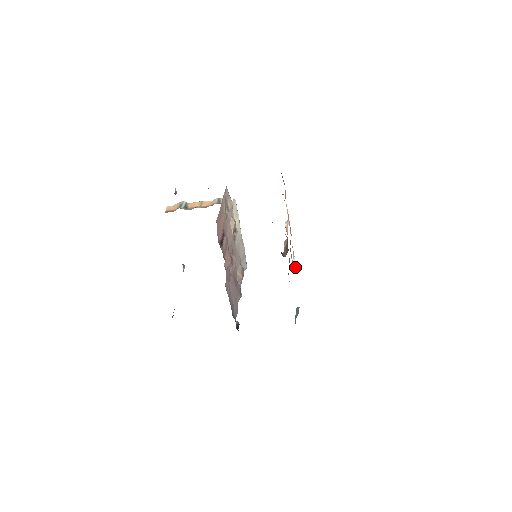
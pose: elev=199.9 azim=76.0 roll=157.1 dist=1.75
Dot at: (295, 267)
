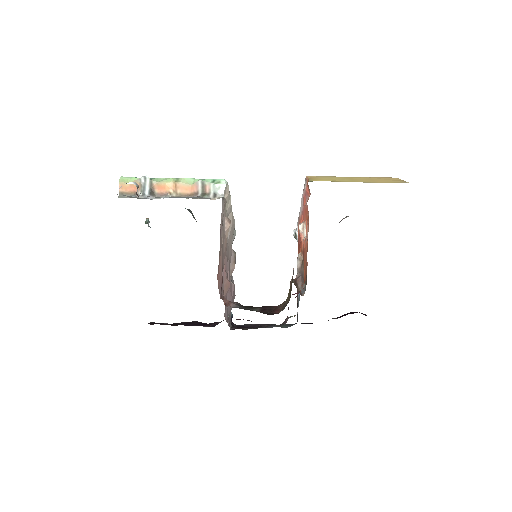
Dot at: occluded
